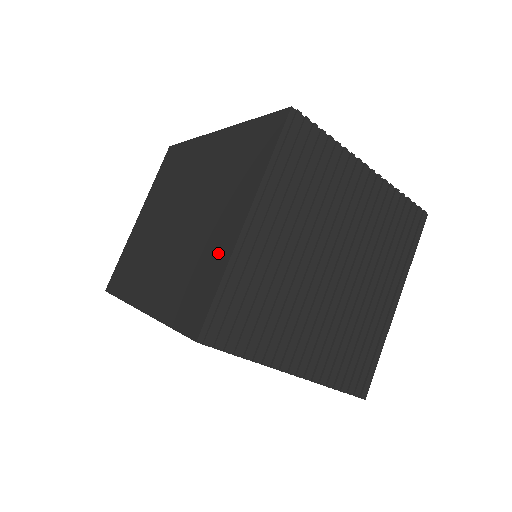
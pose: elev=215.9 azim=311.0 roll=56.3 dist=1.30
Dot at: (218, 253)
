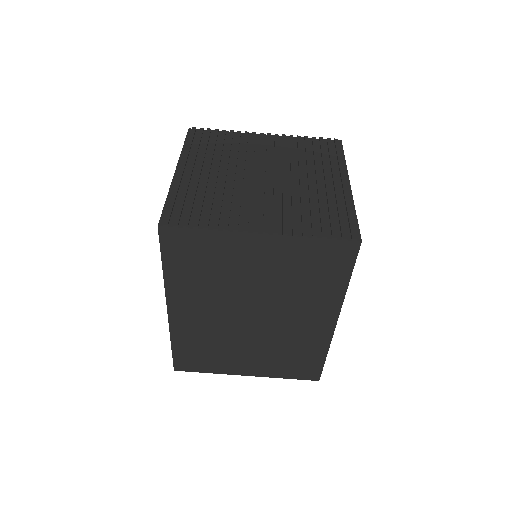
Dot at: occluded
